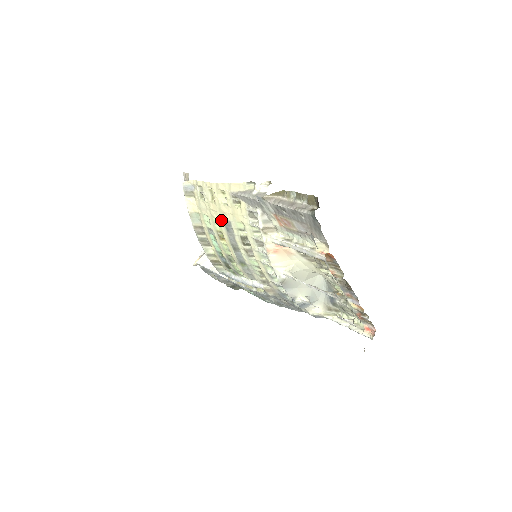
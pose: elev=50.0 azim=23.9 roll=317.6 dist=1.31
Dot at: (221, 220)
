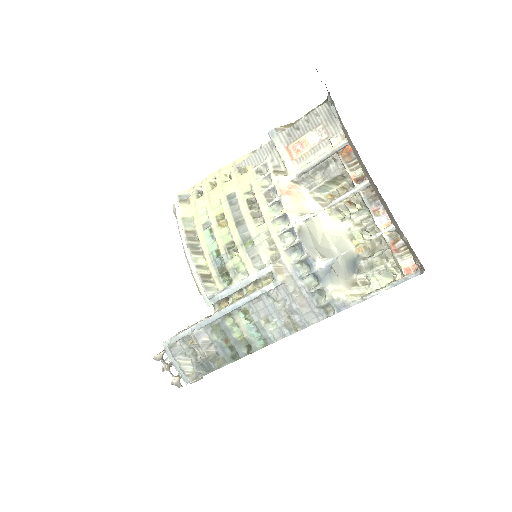
Dot at: (223, 199)
